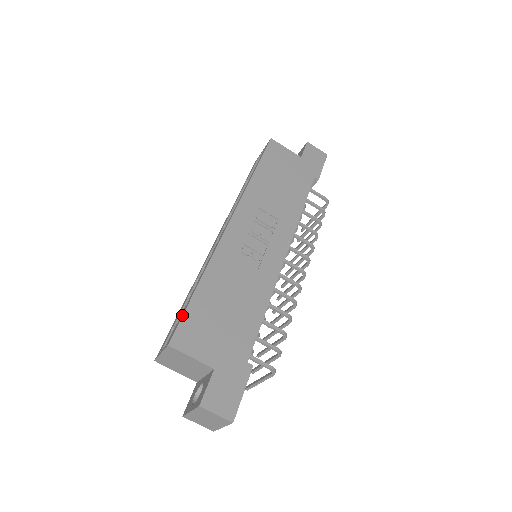
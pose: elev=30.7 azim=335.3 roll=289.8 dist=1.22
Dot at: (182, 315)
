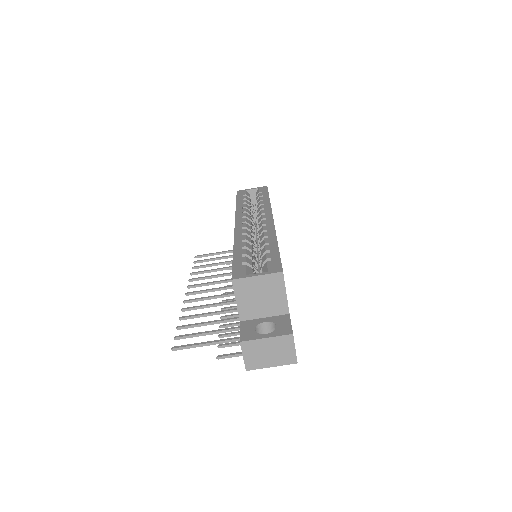
Dot at: occluded
